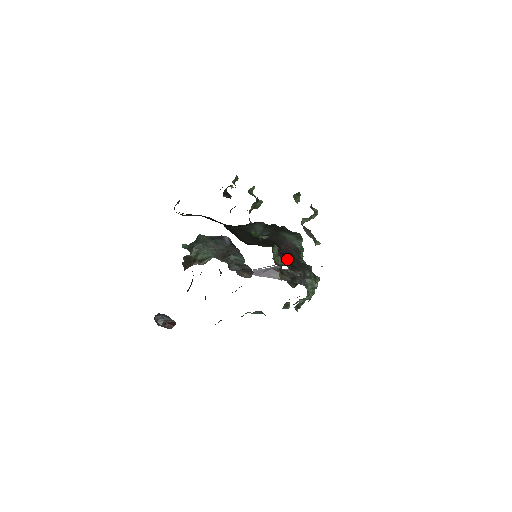
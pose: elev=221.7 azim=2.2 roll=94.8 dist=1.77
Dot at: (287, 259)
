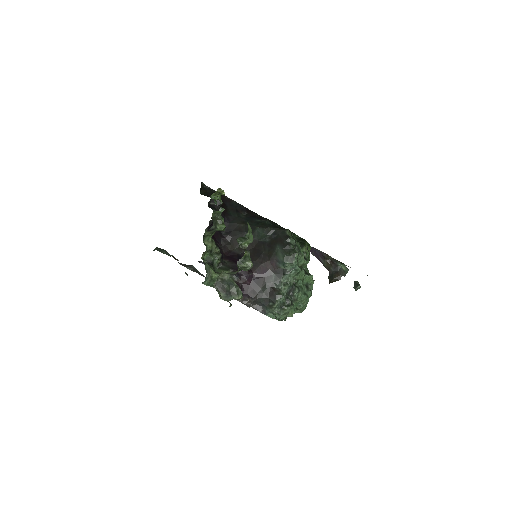
Dot at: (250, 283)
